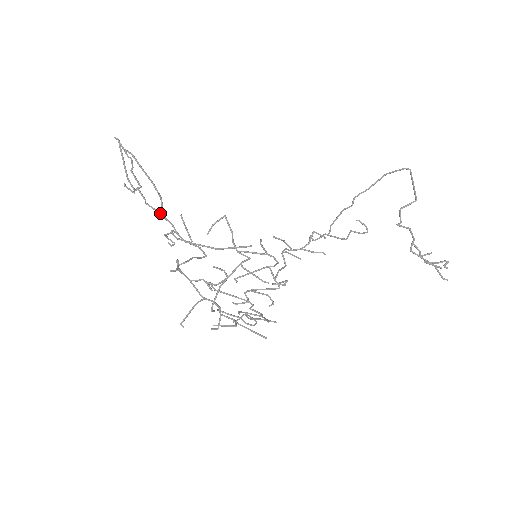
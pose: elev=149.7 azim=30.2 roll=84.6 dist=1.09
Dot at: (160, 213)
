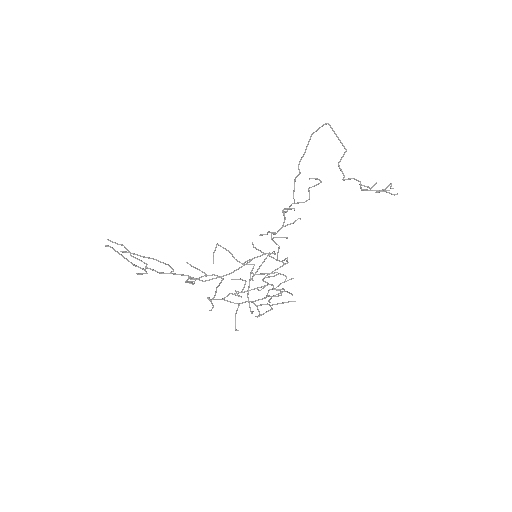
Dot at: (174, 274)
